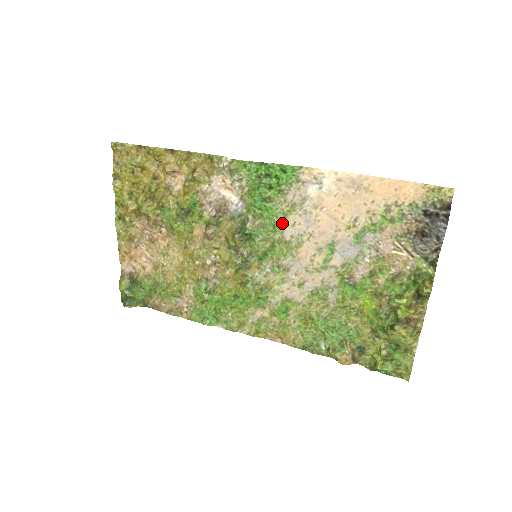
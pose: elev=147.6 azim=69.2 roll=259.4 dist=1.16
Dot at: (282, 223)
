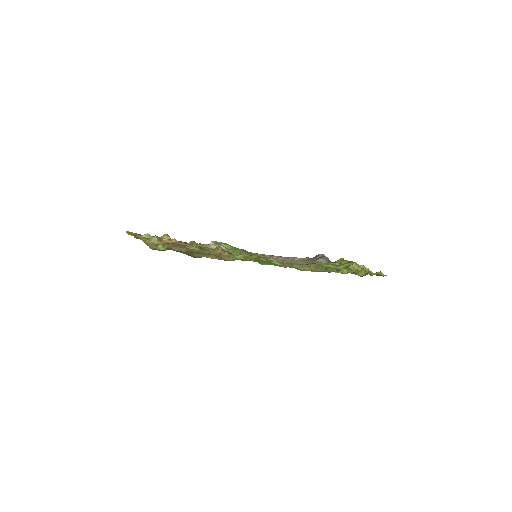
Dot at: occluded
